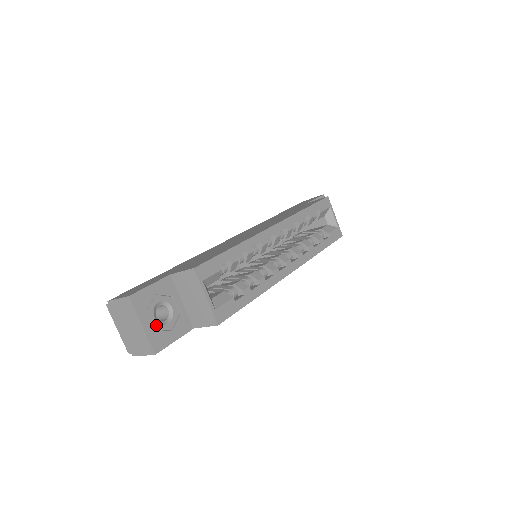
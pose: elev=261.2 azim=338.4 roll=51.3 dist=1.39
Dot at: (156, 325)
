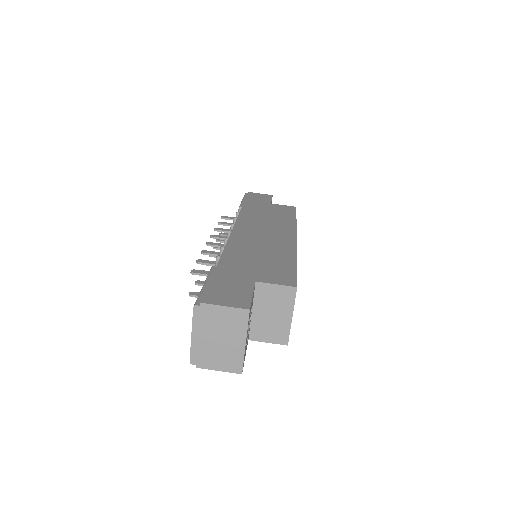
Dot at: occluded
